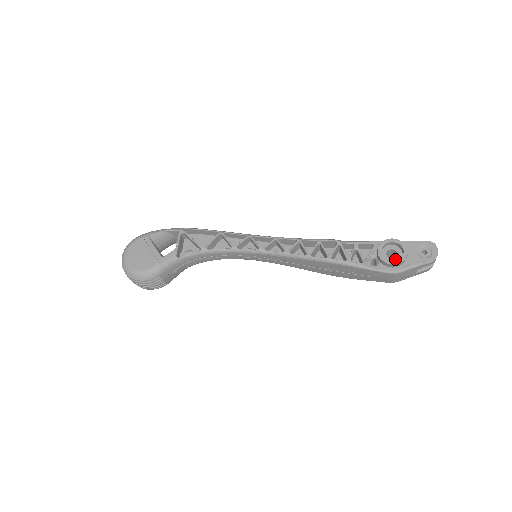
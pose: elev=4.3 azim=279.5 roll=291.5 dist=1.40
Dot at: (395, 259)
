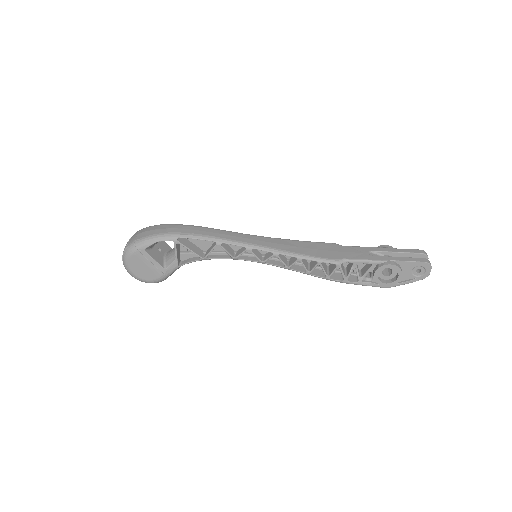
Dot at: (389, 276)
